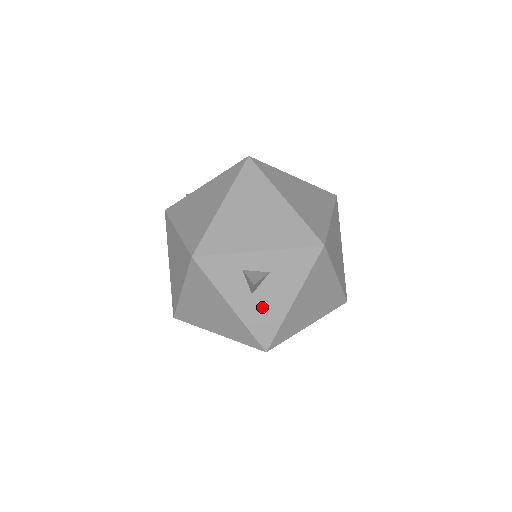
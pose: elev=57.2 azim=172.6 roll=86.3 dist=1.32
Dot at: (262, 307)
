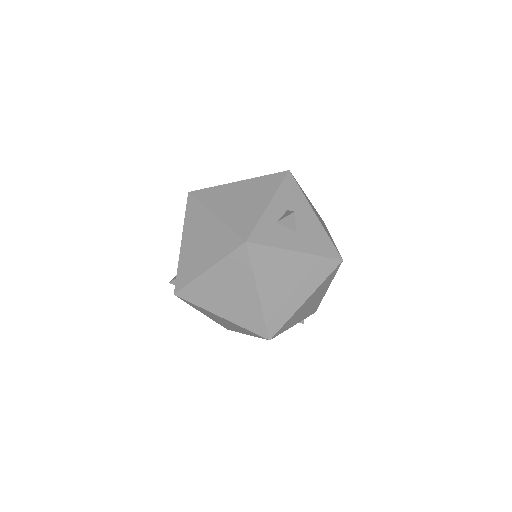
Dot at: (309, 235)
